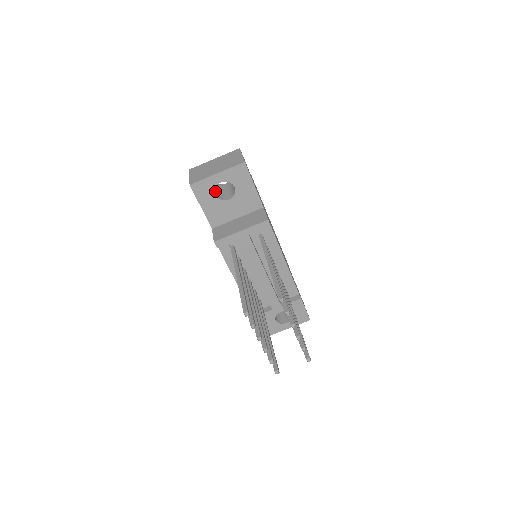
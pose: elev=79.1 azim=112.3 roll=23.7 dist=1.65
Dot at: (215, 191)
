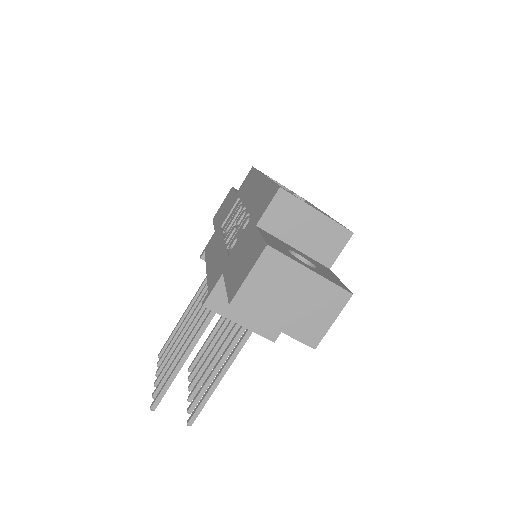
Dot at: occluded
